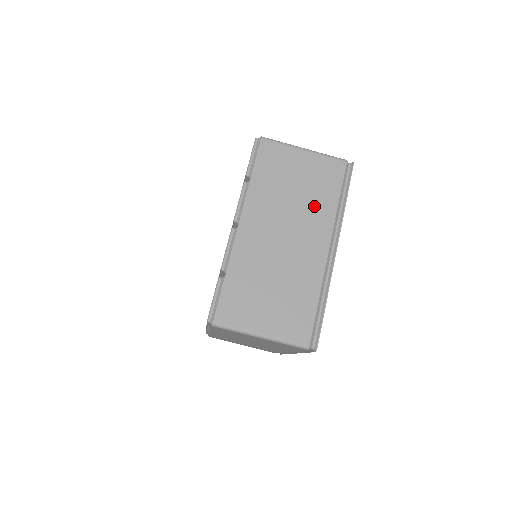
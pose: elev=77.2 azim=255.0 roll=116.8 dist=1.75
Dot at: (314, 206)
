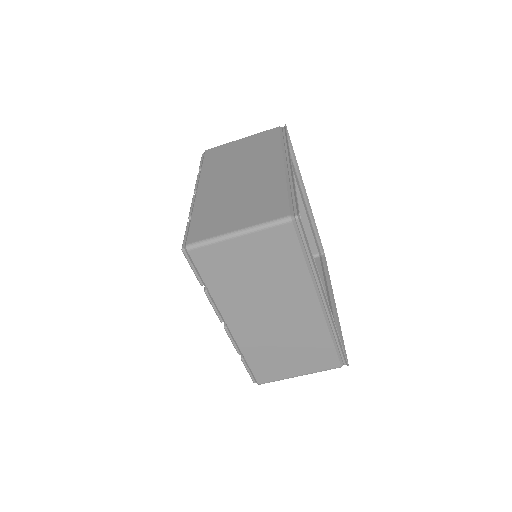
Dot at: (284, 280)
